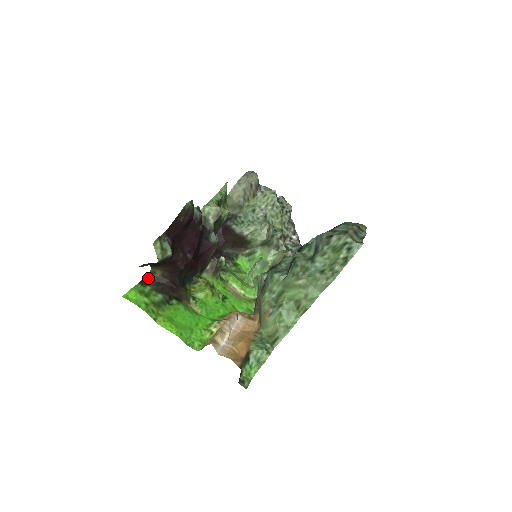
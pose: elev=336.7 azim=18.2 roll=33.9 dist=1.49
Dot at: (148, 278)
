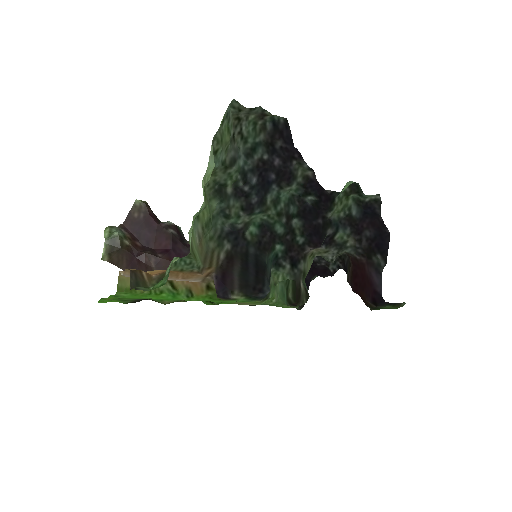
Dot at: occluded
